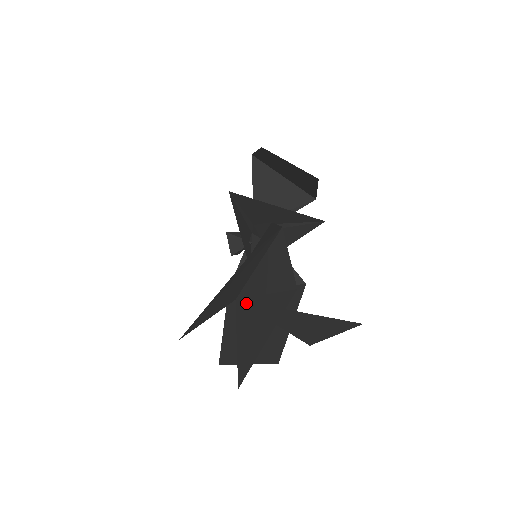
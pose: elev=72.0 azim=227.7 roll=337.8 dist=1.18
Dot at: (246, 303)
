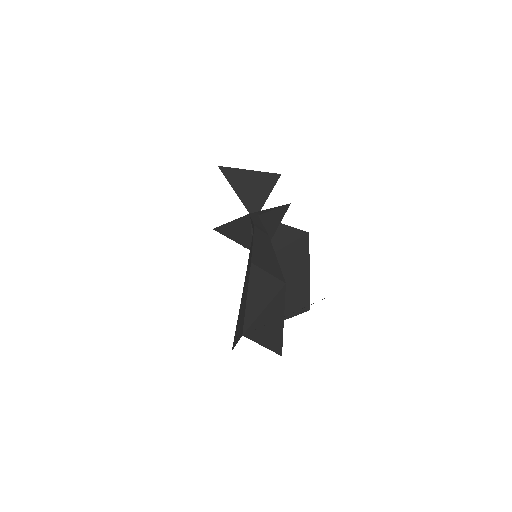
Dot at: (250, 332)
